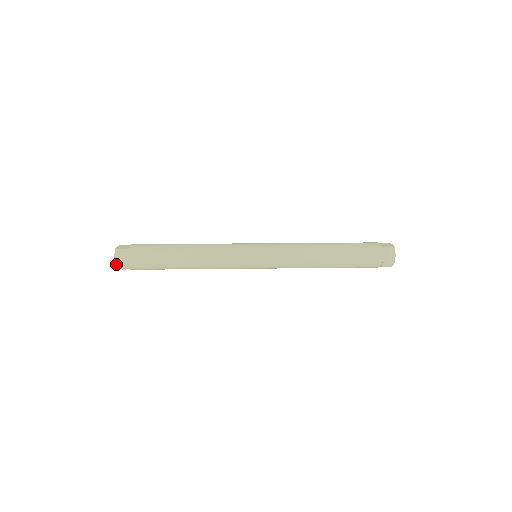
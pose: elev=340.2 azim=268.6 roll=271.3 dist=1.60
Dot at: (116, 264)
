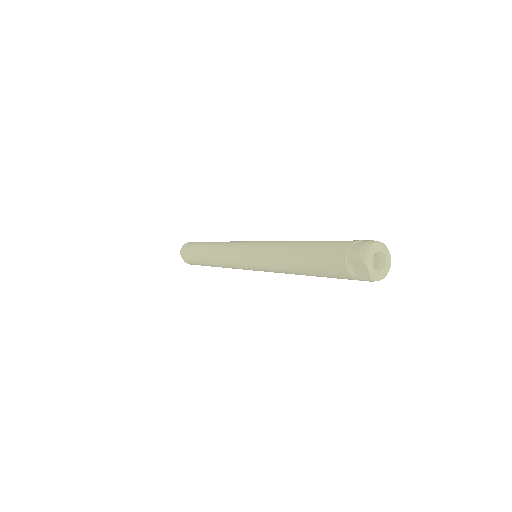
Dot at: (183, 246)
